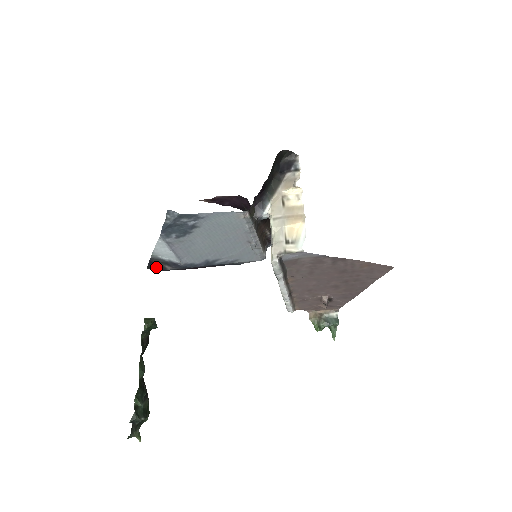
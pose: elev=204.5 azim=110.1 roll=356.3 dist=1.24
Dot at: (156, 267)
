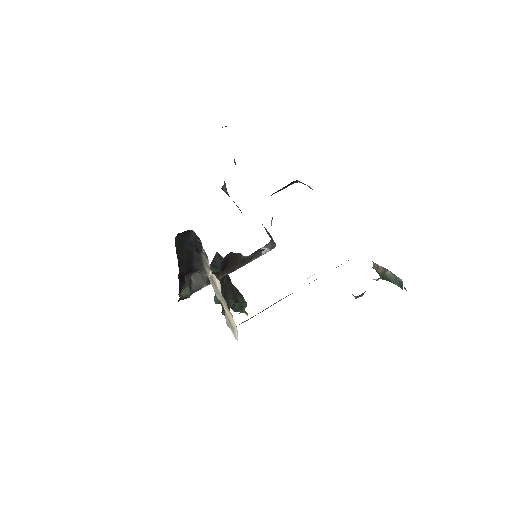
Dot at: occluded
